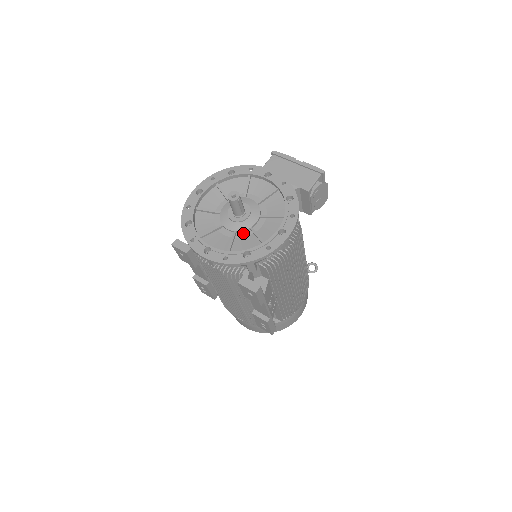
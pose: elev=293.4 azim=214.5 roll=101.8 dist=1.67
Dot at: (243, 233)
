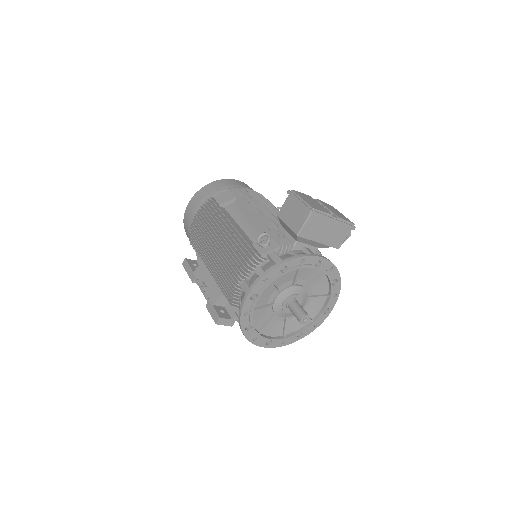
Dot at: (293, 315)
